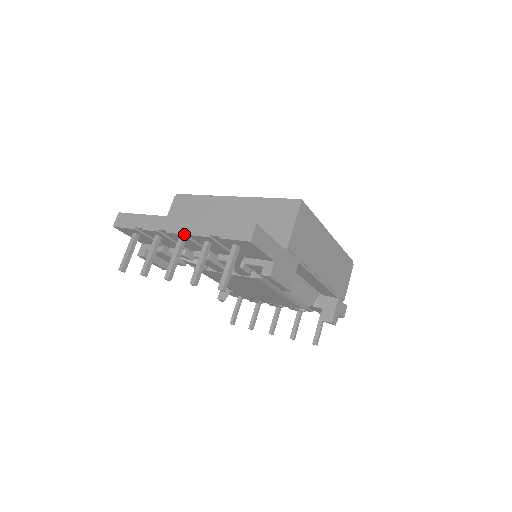
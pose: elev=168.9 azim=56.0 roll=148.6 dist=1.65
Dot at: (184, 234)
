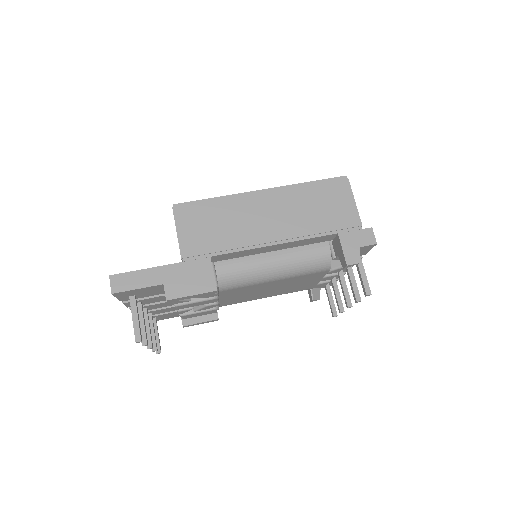
Dot at: occluded
